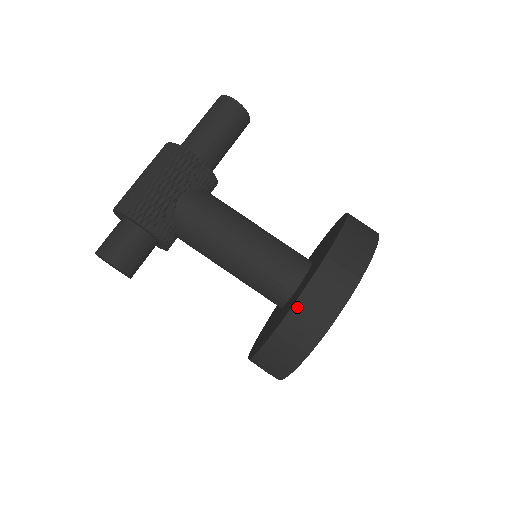
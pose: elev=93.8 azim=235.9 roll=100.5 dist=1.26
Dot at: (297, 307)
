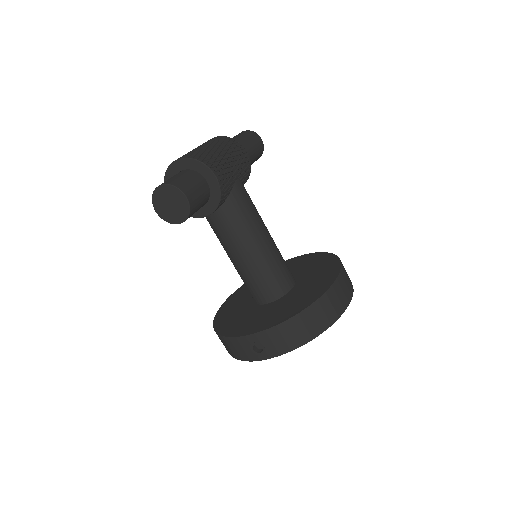
Dot at: (329, 293)
